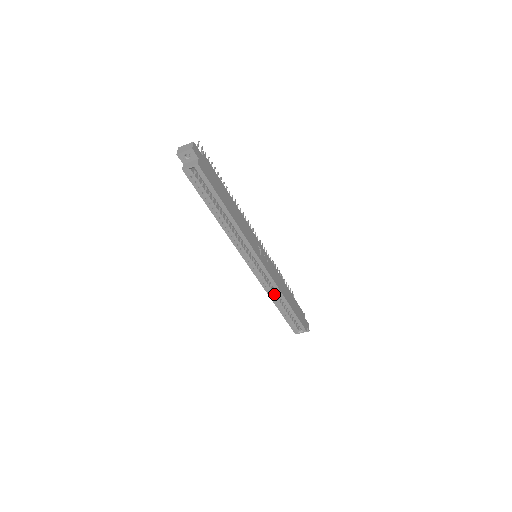
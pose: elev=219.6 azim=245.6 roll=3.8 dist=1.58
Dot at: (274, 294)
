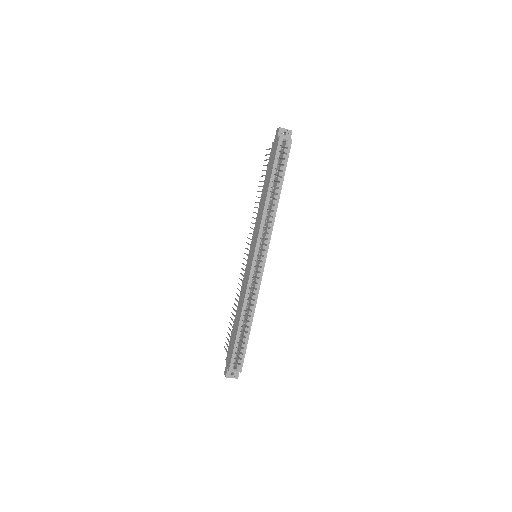
Dot at: occluded
